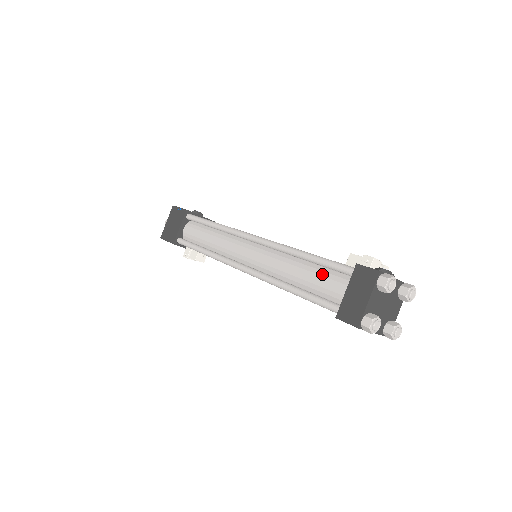
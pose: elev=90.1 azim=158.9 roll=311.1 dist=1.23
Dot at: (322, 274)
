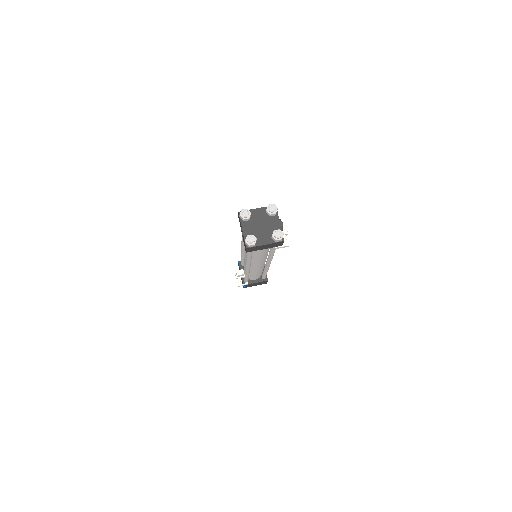
Dot at: occluded
